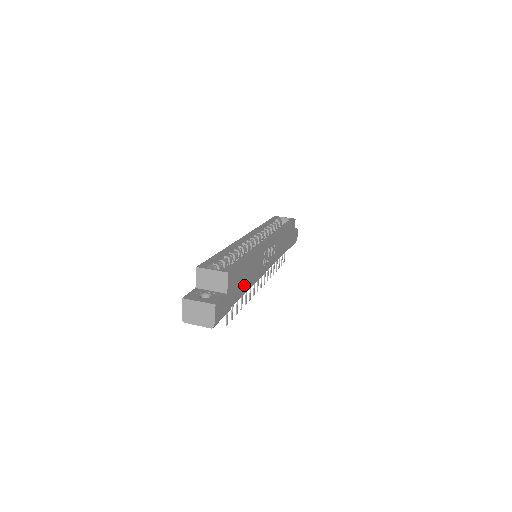
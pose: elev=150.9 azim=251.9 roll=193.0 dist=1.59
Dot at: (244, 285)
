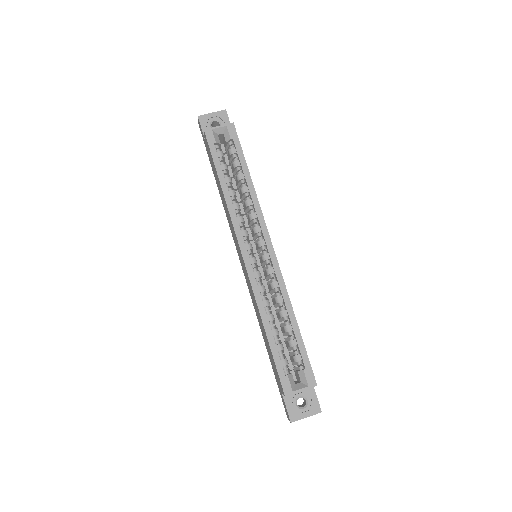
Dot at: occluded
